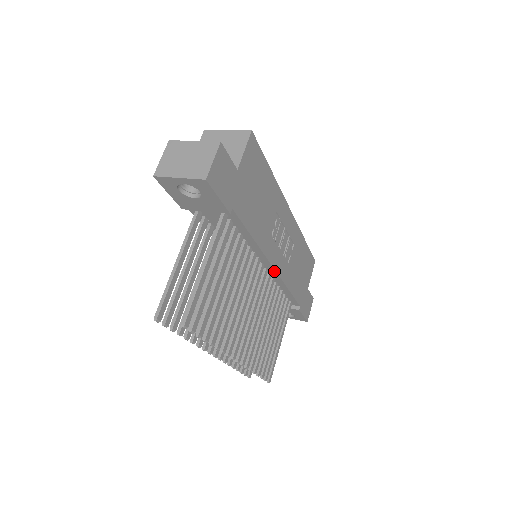
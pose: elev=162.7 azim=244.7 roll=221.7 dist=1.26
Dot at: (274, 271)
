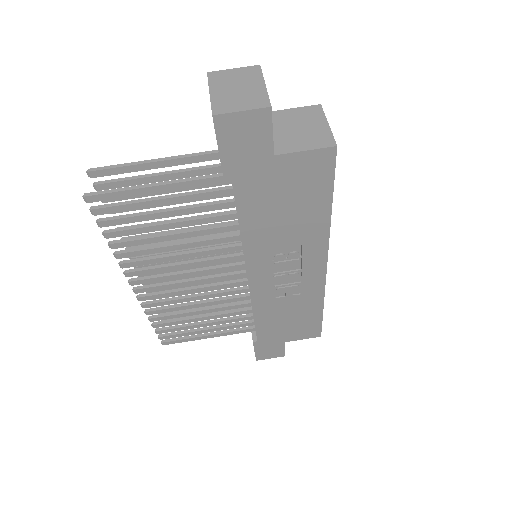
Dot at: (248, 283)
